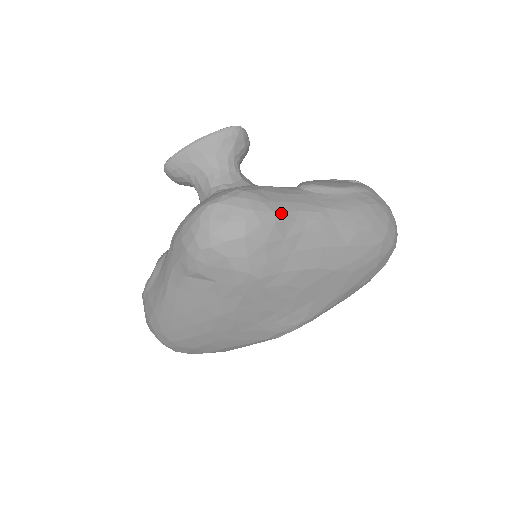
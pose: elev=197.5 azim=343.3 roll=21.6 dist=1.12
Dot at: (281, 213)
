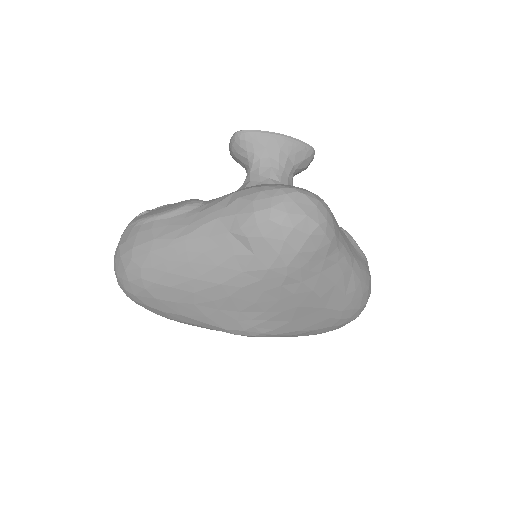
Dot at: (337, 237)
